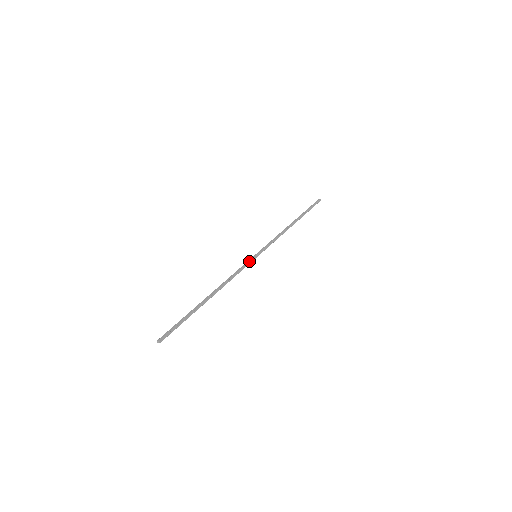
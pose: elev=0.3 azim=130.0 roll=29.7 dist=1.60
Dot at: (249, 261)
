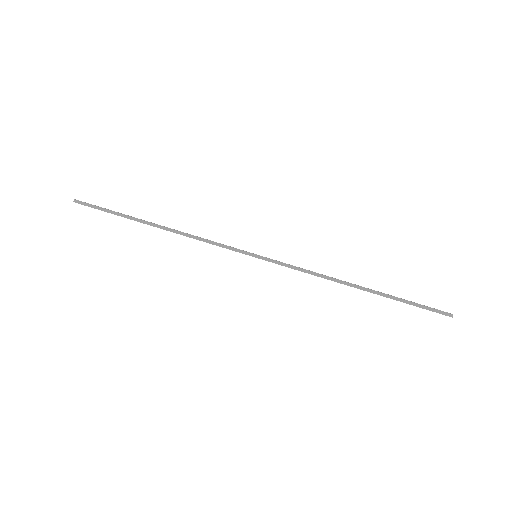
Dot at: (239, 249)
